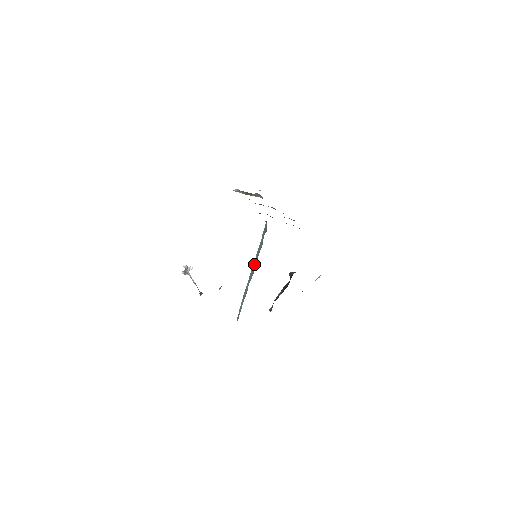
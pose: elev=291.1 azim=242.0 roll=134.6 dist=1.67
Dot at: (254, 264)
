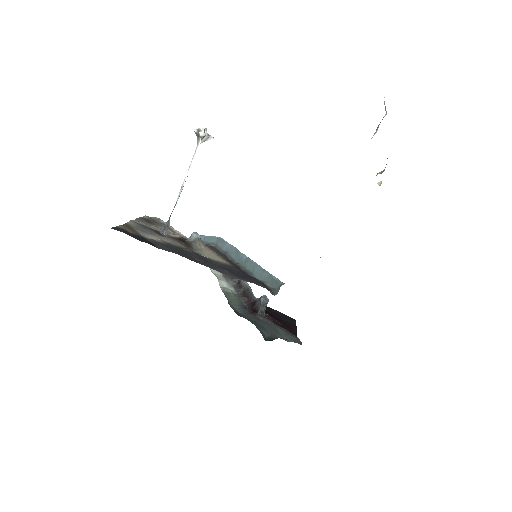
Dot at: (244, 260)
